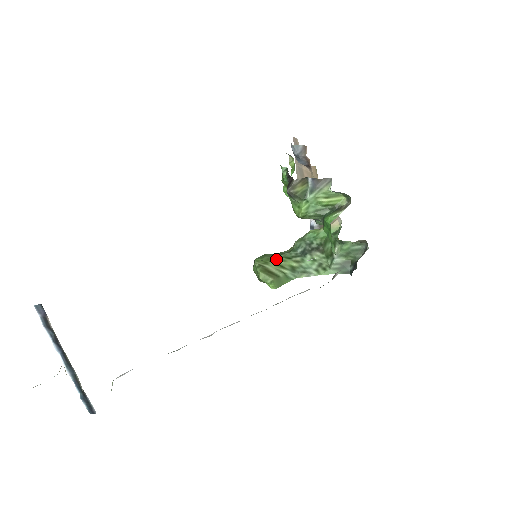
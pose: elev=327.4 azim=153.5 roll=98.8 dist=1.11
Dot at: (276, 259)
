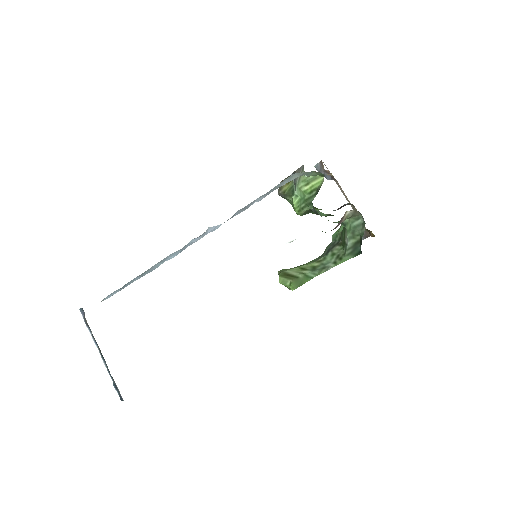
Dot at: (302, 265)
